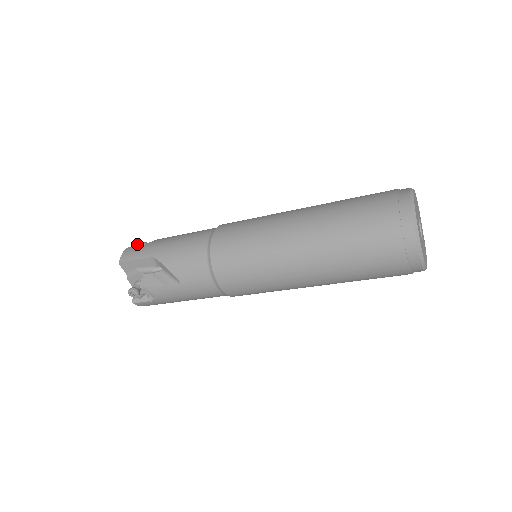
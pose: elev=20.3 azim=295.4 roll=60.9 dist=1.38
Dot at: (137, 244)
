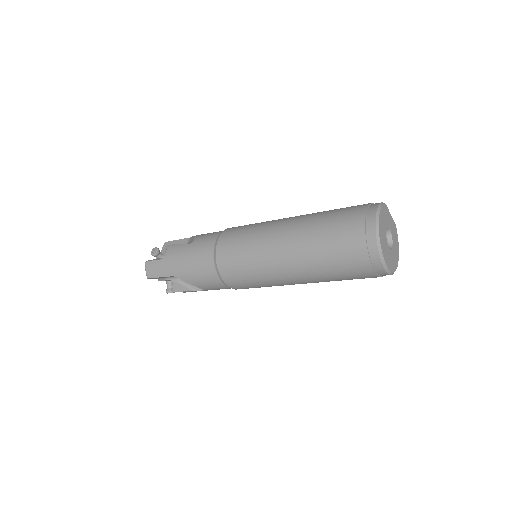
Dot at: (152, 255)
